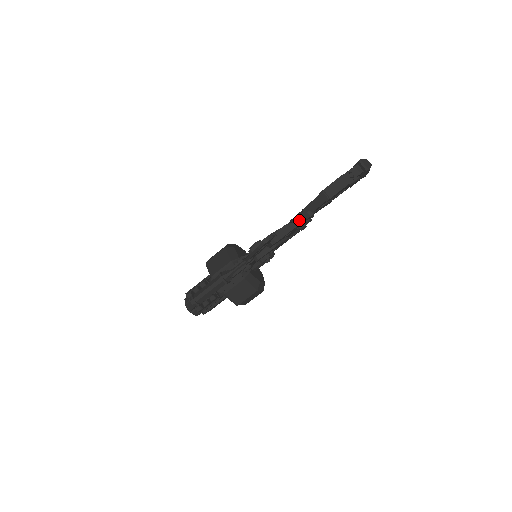
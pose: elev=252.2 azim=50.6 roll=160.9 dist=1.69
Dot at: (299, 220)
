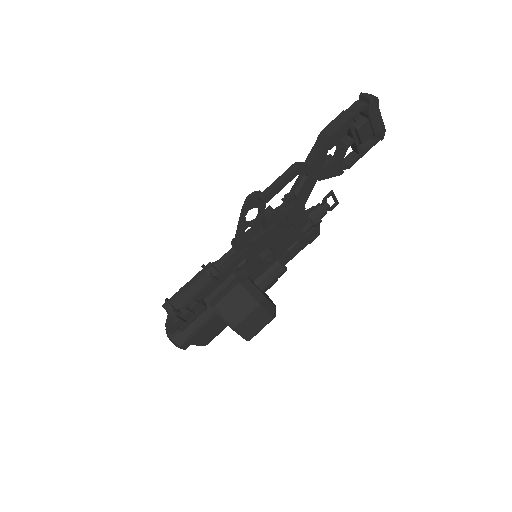
Dot at: (292, 167)
